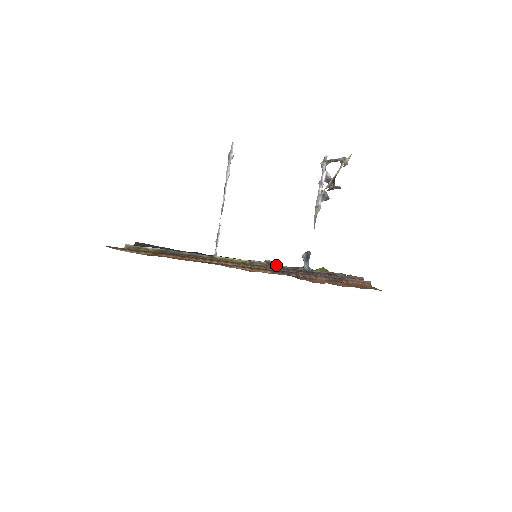
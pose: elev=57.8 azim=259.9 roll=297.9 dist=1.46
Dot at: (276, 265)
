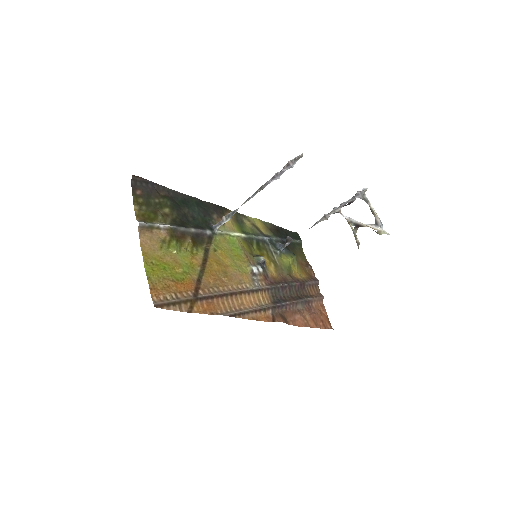
Dot at: (259, 237)
